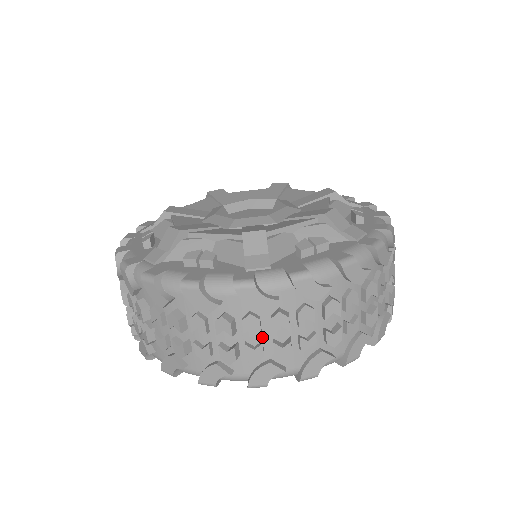
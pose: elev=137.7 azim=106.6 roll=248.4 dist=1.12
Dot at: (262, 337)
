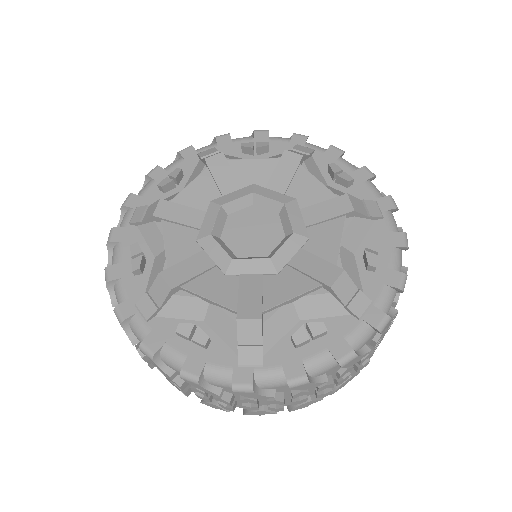
Dot at: occluded
